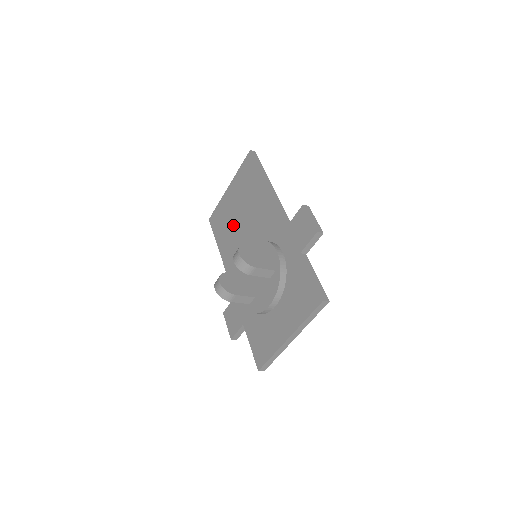
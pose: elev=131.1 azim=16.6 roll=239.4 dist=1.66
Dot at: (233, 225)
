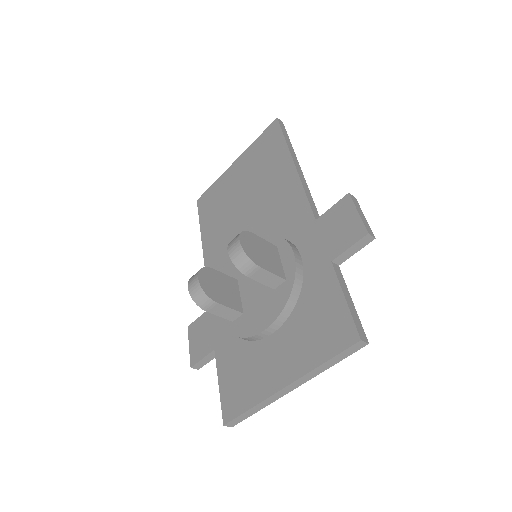
Dot at: (230, 211)
